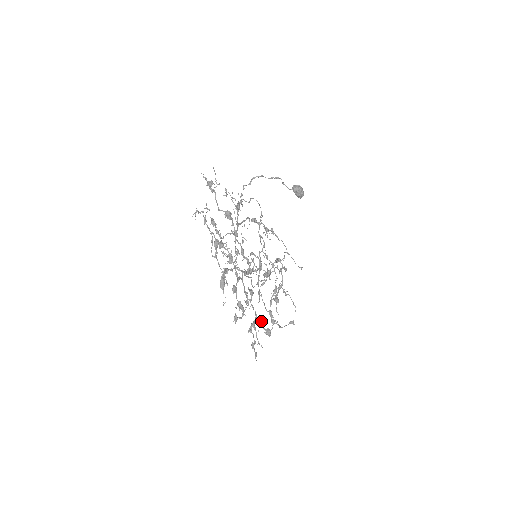
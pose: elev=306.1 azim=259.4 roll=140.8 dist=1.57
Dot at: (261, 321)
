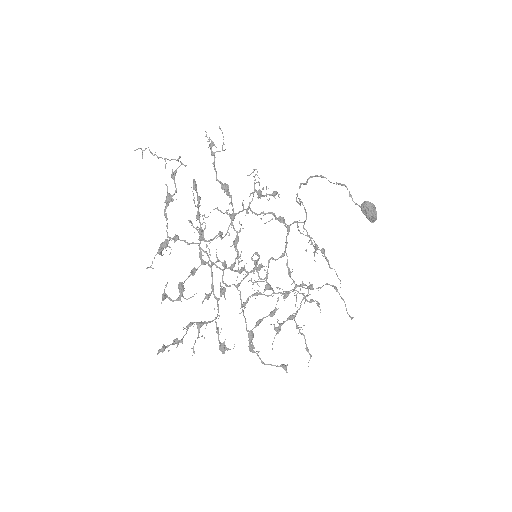
Dot at: (216, 328)
